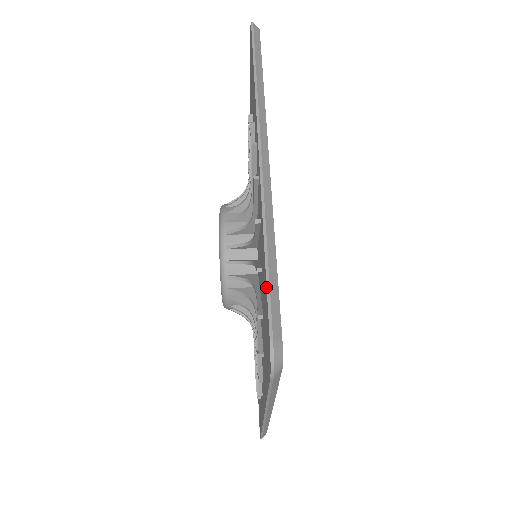
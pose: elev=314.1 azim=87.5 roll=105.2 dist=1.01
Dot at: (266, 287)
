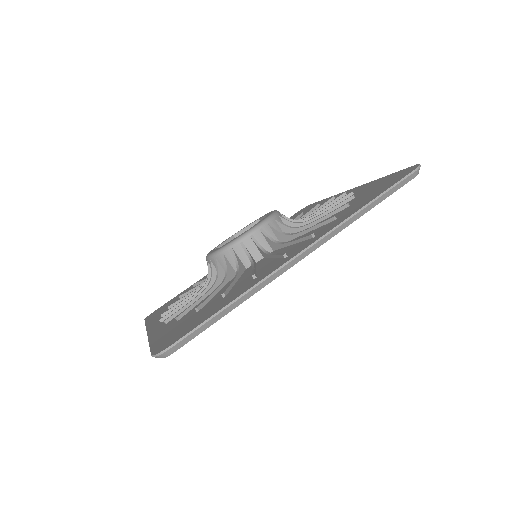
Dot at: (203, 322)
